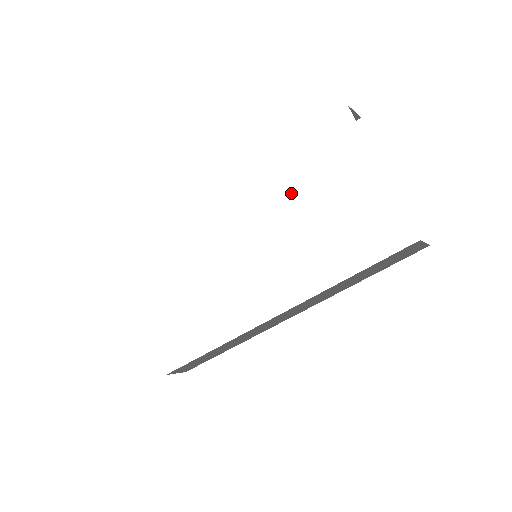
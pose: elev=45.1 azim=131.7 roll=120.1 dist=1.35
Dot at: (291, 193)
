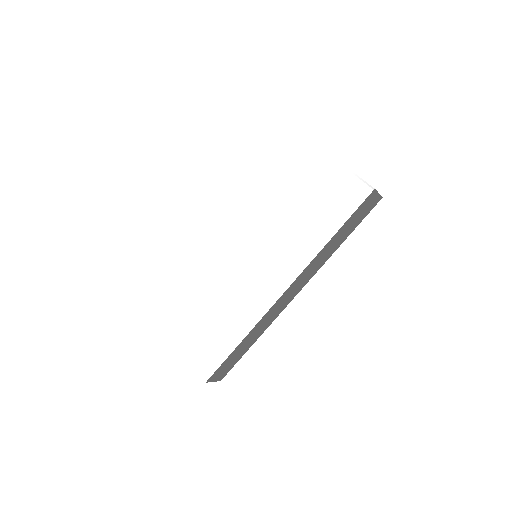
Dot at: (271, 196)
